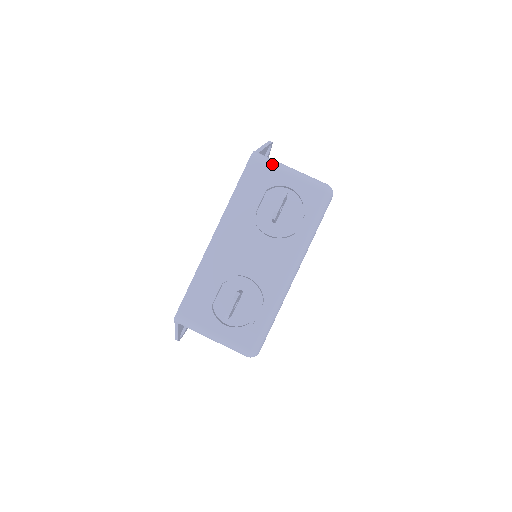
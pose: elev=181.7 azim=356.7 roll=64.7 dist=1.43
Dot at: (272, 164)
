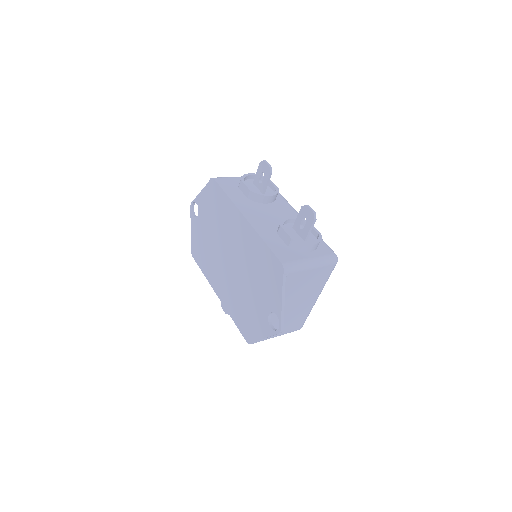
Dot at: (227, 177)
